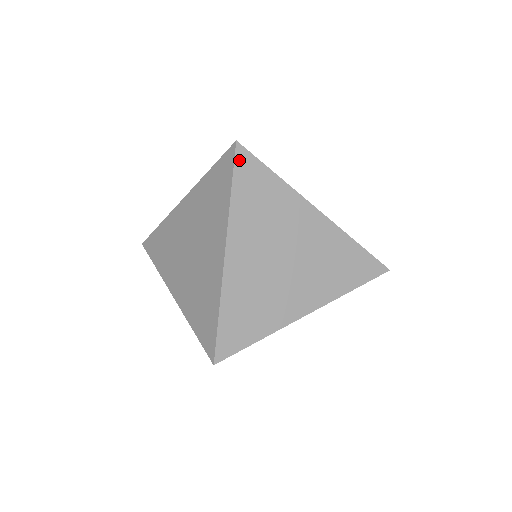
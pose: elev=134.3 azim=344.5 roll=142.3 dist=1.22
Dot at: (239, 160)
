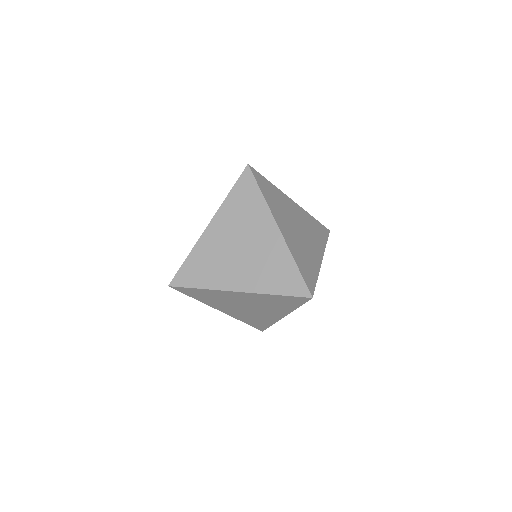
Dot at: (244, 176)
